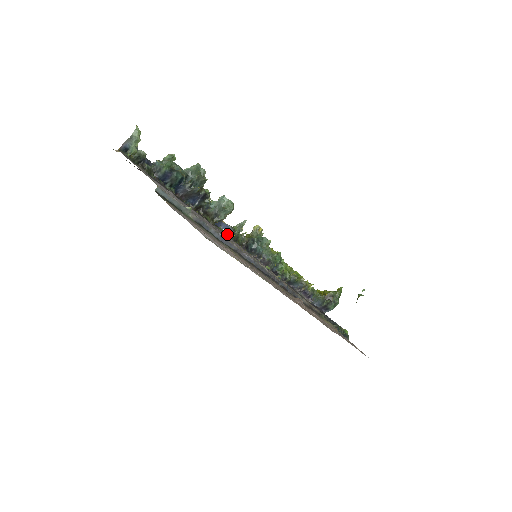
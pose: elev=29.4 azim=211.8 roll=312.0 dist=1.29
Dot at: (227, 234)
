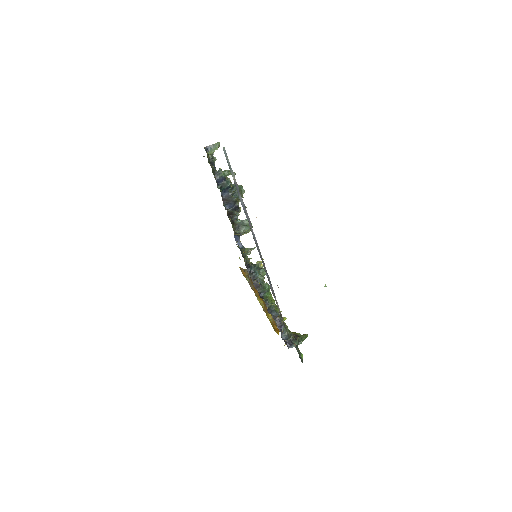
Dot at: (239, 248)
